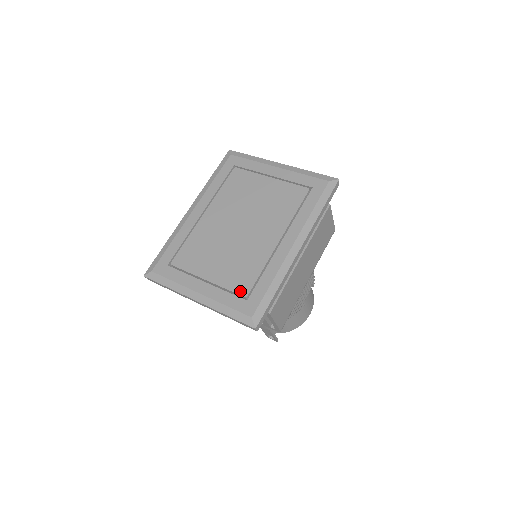
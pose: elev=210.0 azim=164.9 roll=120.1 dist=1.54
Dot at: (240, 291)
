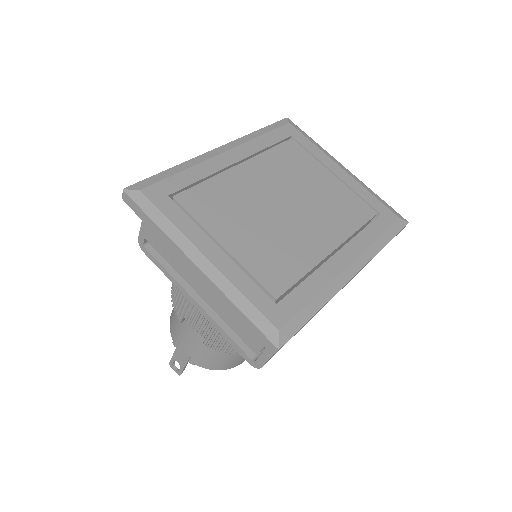
Dot at: (269, 286)
